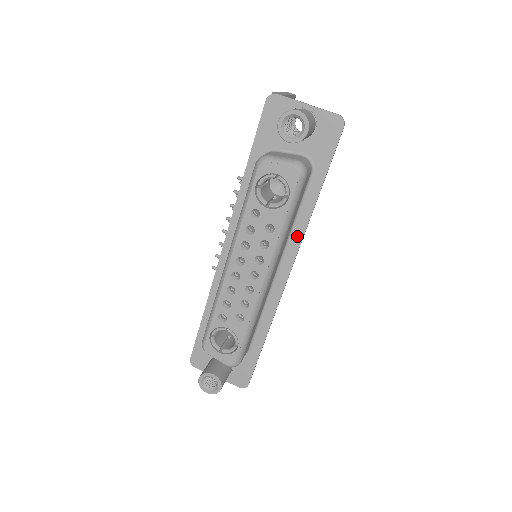
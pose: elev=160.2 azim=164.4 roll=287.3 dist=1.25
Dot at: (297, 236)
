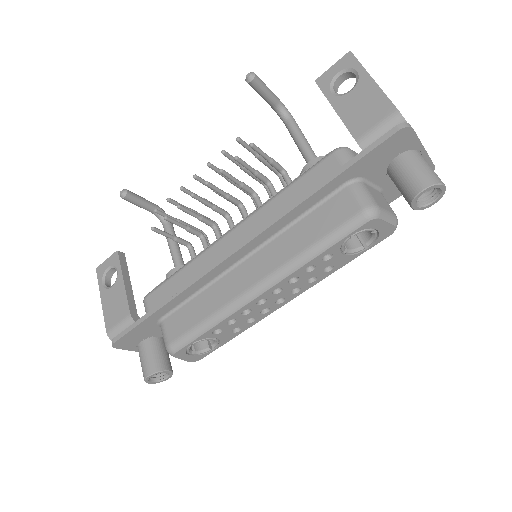
Dot at: occluded
